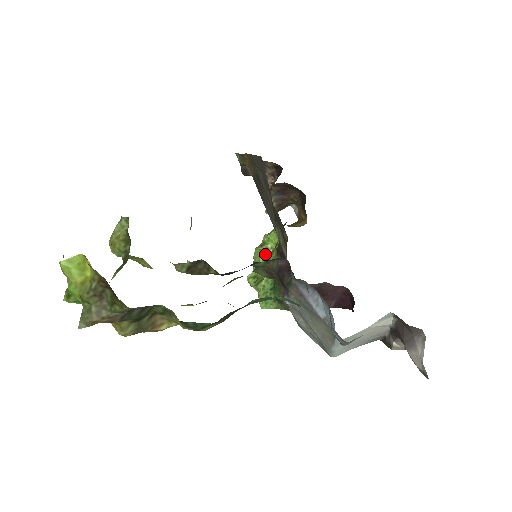
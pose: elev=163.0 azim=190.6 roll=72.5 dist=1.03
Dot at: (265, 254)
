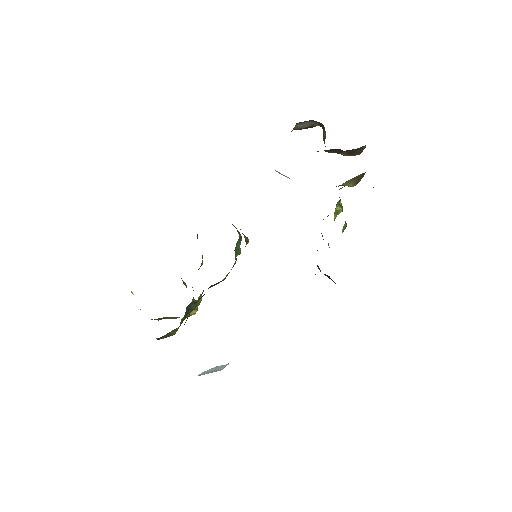
Dot at: (338, 212)
